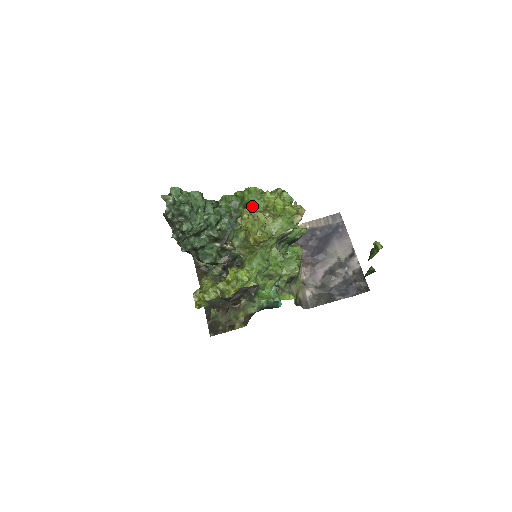
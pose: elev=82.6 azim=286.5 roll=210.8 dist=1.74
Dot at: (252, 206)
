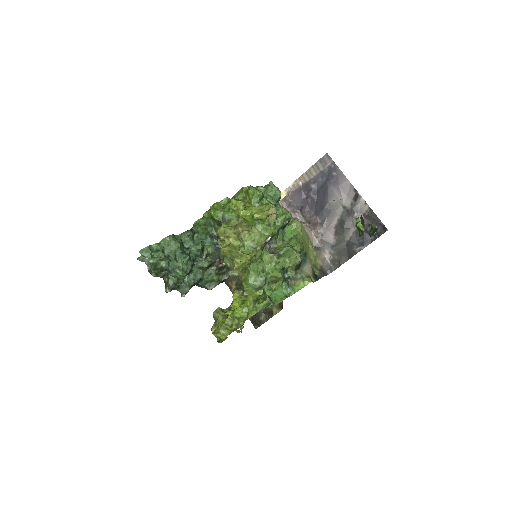
Dot at: (224, 222)
